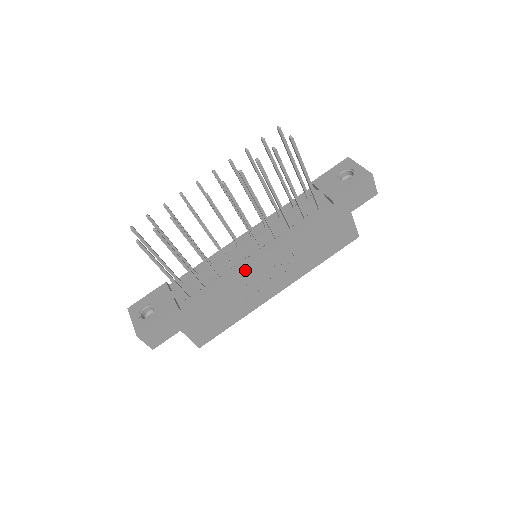
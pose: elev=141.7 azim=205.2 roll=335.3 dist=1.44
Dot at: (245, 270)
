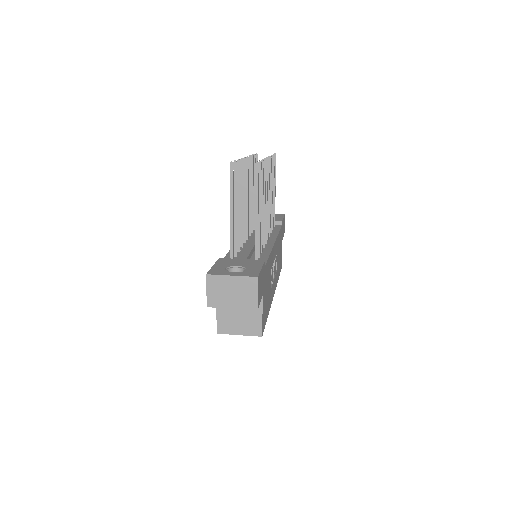
Dot at: (273, 250)
